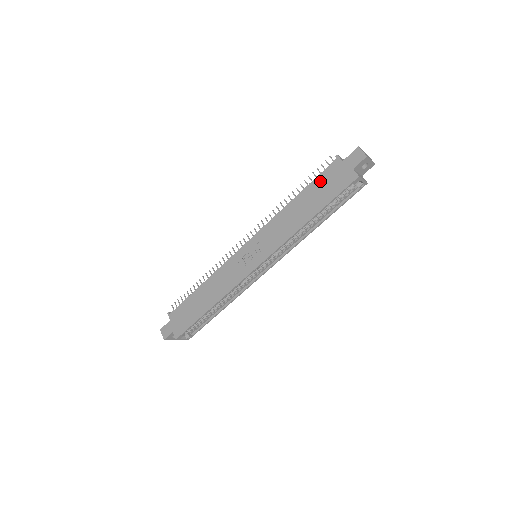
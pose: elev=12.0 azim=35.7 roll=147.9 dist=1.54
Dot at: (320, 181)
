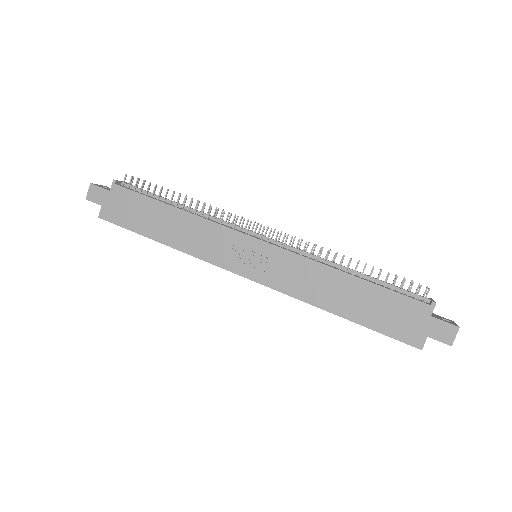
Dot at: (391, 300)
